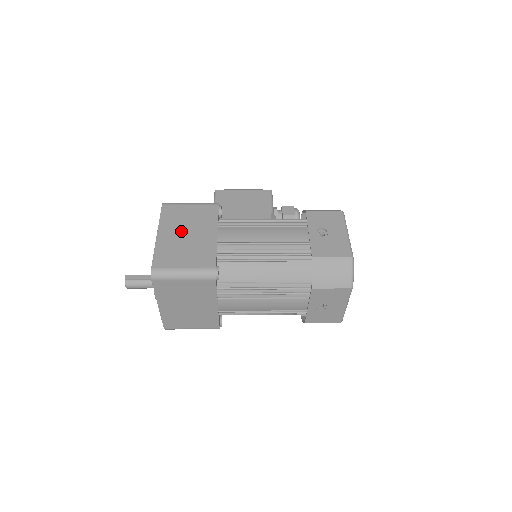
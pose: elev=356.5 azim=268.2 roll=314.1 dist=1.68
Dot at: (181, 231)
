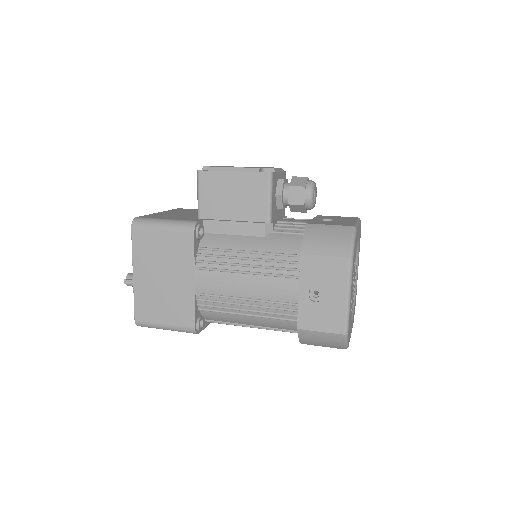
Dot at: (156, 273)
